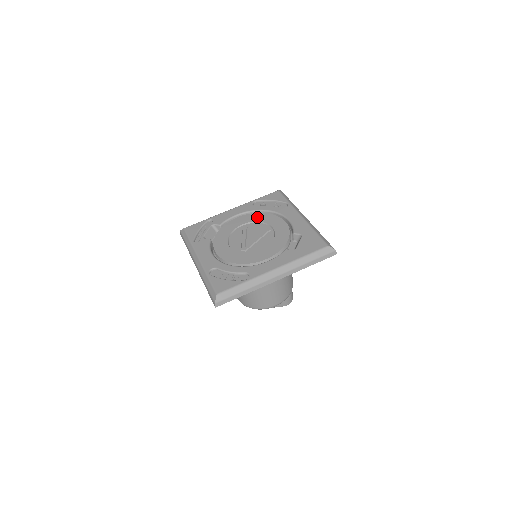
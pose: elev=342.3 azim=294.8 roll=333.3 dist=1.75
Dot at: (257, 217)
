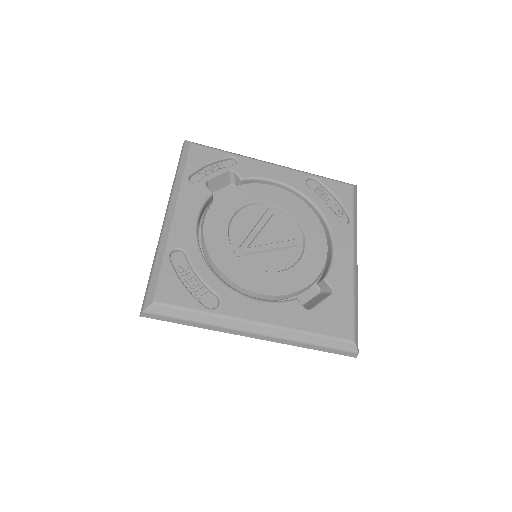
Dot at: (297, 208)
